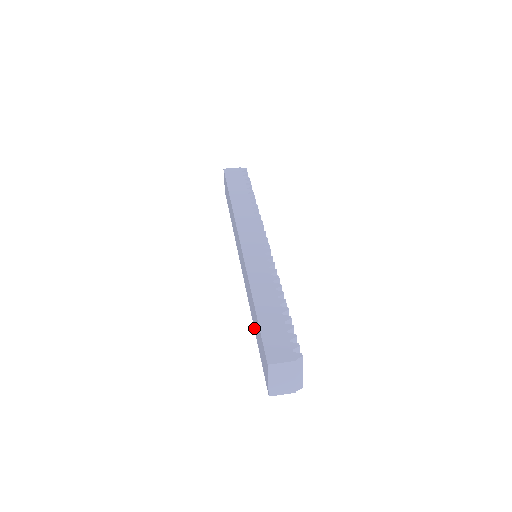
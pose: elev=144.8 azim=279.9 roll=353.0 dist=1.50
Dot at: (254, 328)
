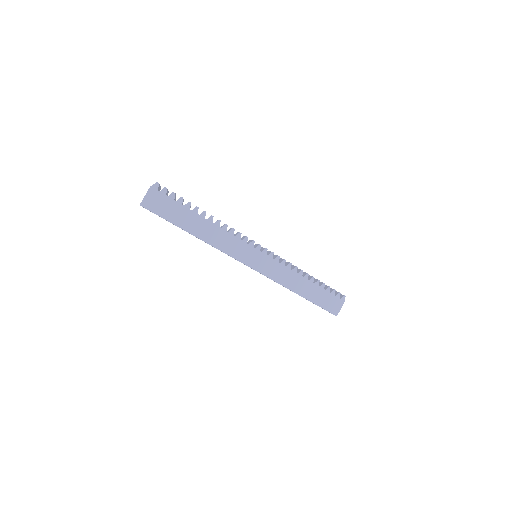
Dot at: occluded
